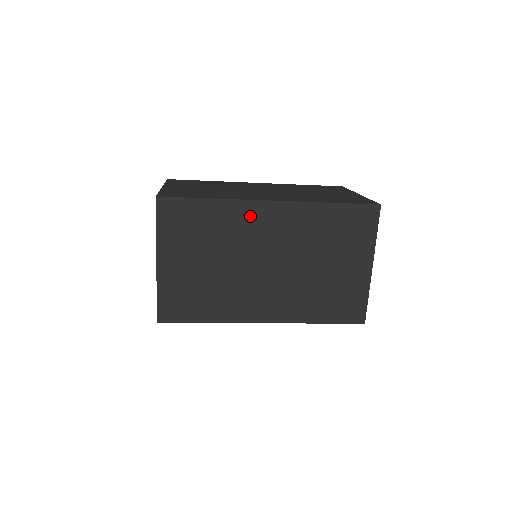
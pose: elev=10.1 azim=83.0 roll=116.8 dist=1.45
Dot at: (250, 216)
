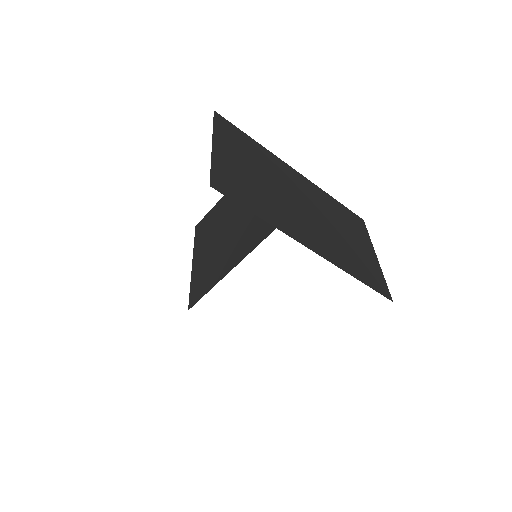
Dot at: (284, 169)
